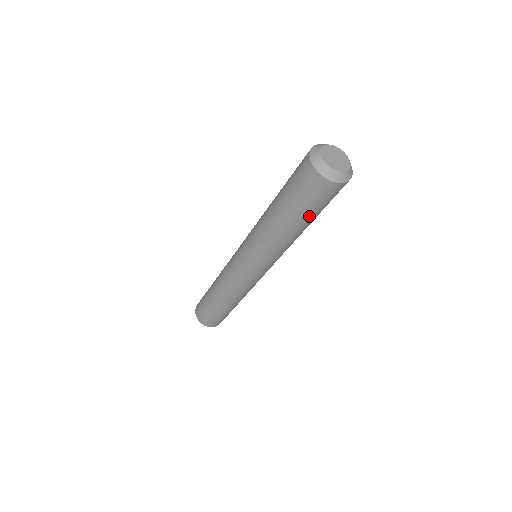
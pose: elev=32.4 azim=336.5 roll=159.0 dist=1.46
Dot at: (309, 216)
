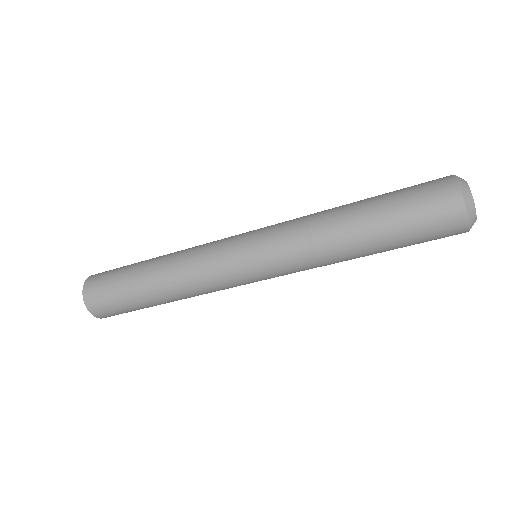
Dot at: (397, 246)
